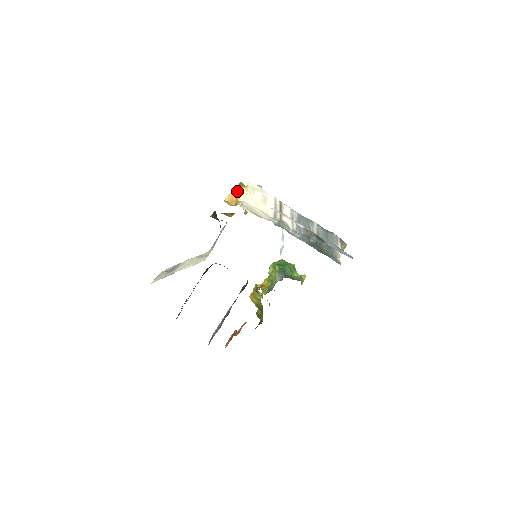
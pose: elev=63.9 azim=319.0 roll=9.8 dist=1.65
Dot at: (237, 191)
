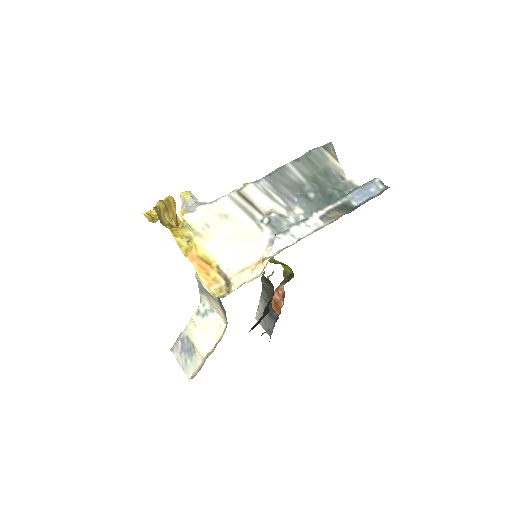
Dot at: (191, 250)
